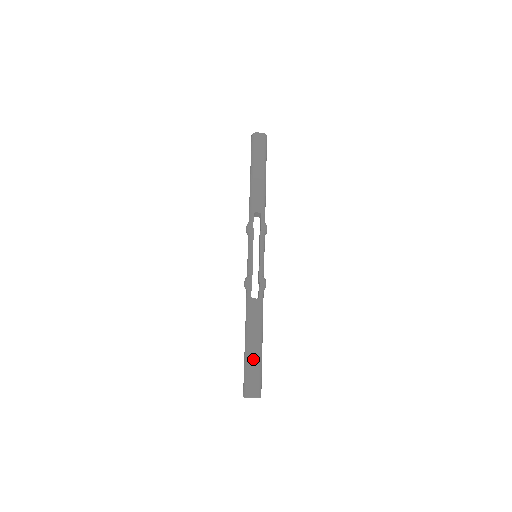
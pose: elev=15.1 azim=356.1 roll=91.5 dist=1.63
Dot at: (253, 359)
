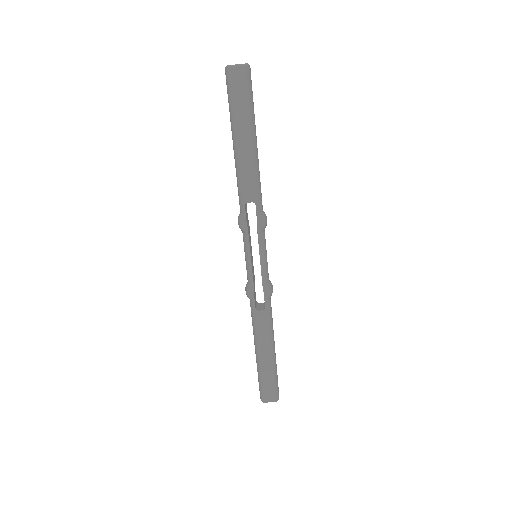
Dot at: (266, 370)
